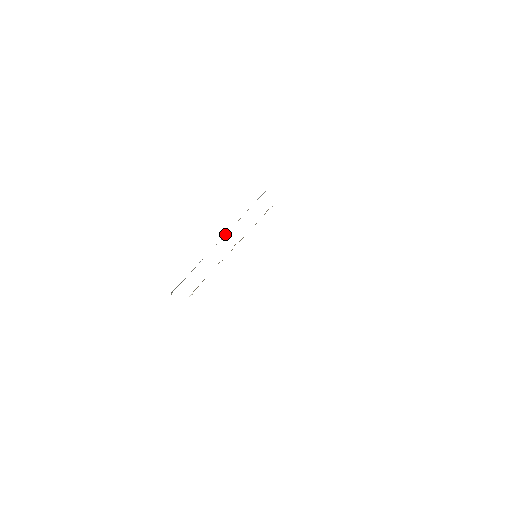
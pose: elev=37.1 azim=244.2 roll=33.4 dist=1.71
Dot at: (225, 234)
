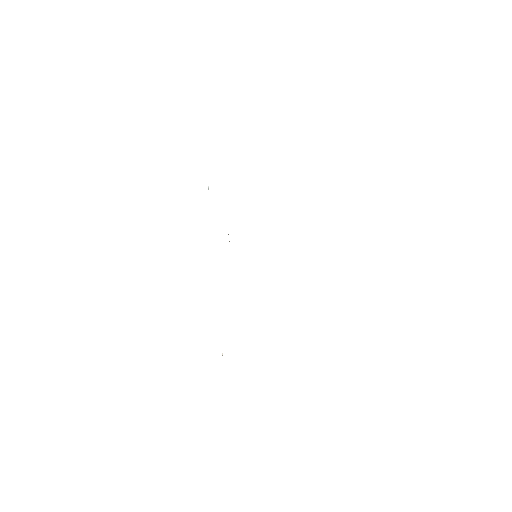
Dot at: occluded
